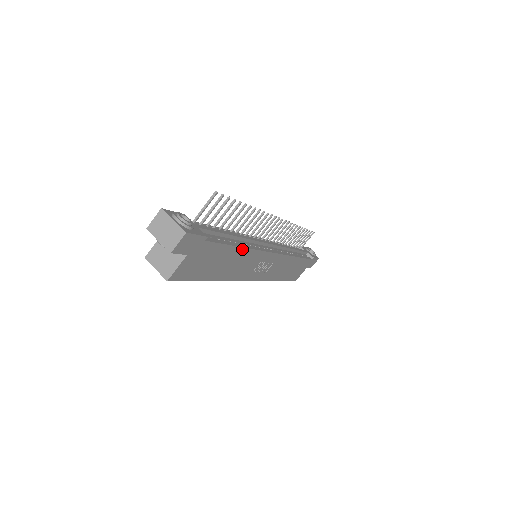
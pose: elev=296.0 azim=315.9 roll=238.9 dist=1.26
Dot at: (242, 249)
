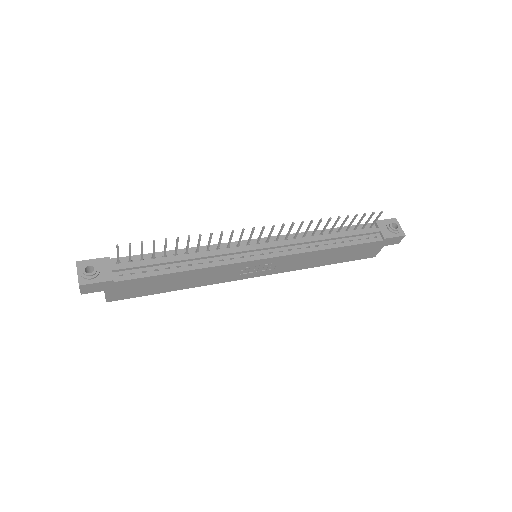
Dot at: (187, 271)
